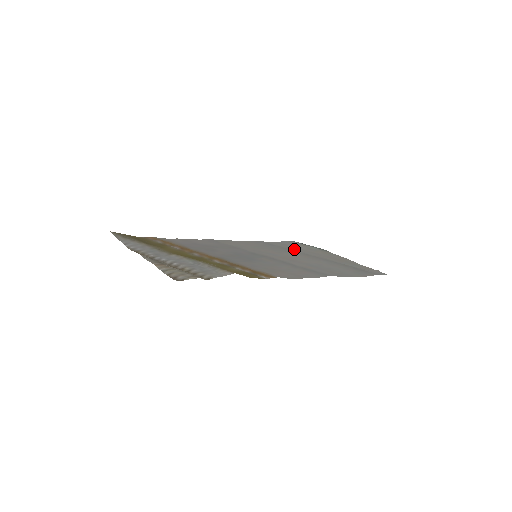
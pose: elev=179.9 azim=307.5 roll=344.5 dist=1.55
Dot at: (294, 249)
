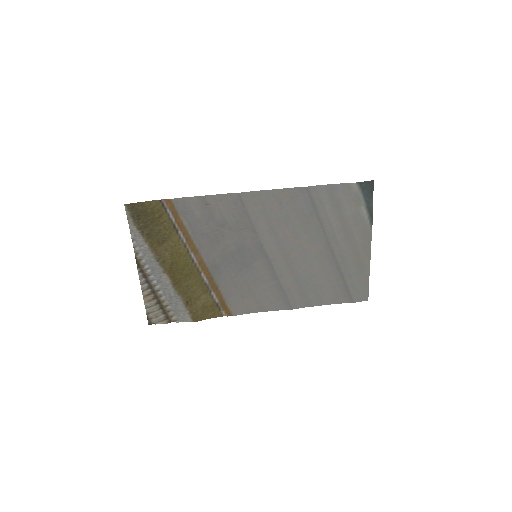
Dot at: (329, 221)
